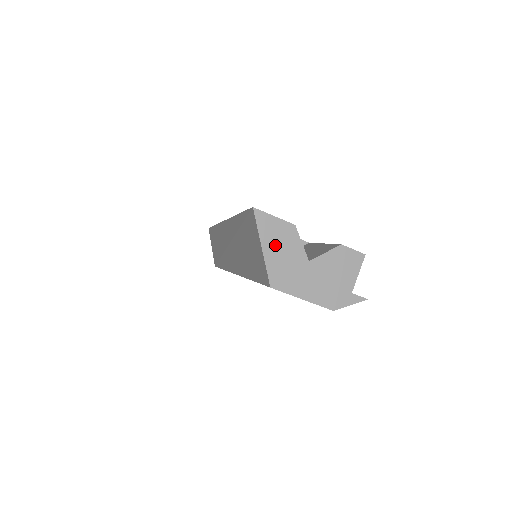
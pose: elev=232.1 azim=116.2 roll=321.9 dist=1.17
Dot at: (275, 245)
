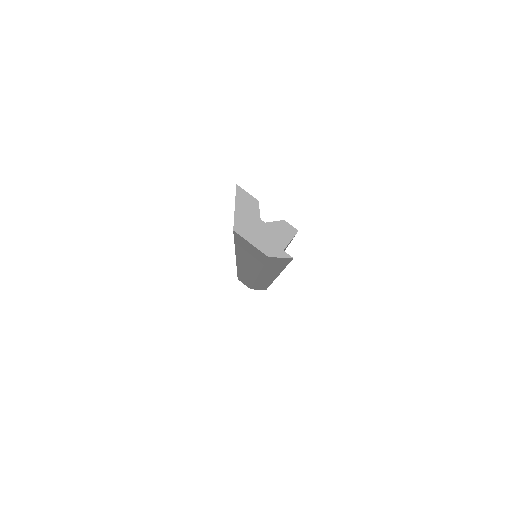
Dot at: (243, 208)
